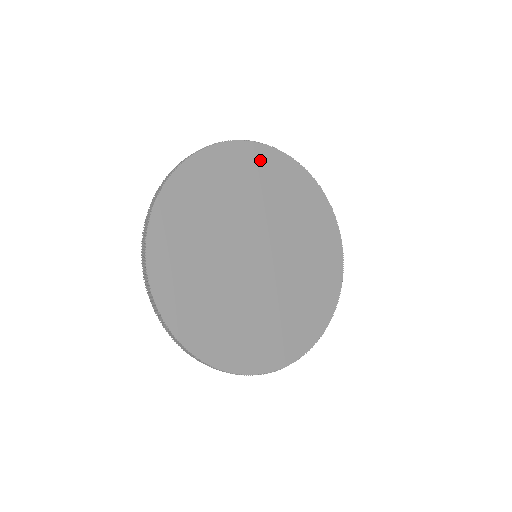
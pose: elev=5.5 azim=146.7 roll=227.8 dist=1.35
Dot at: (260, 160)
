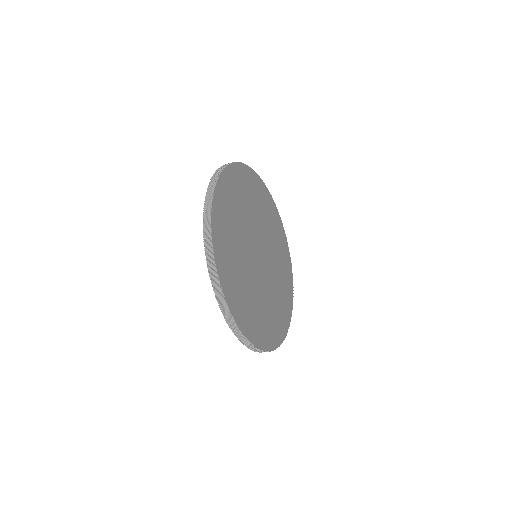
Dot at: (231, 182)
